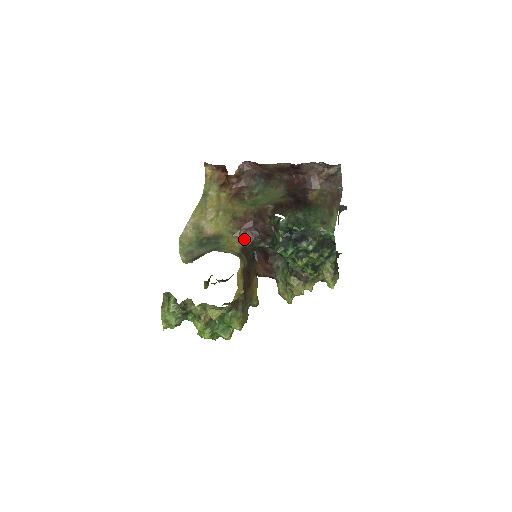
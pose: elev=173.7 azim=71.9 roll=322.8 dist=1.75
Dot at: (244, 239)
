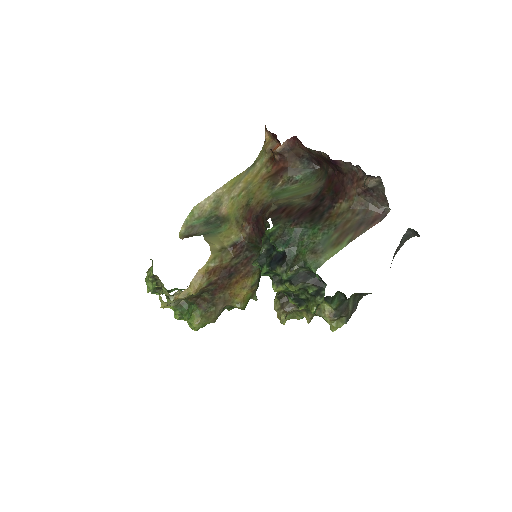
Dot at: (244, 233)
